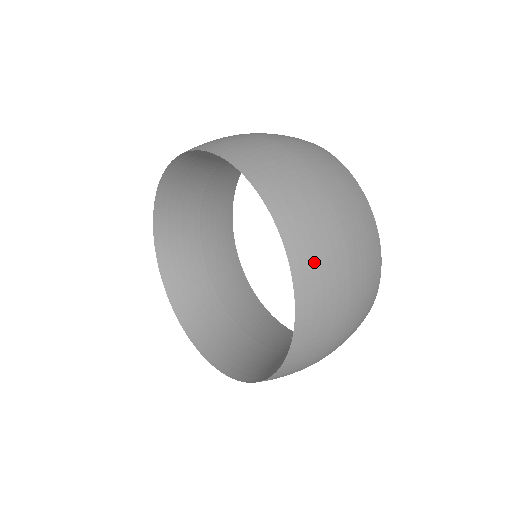
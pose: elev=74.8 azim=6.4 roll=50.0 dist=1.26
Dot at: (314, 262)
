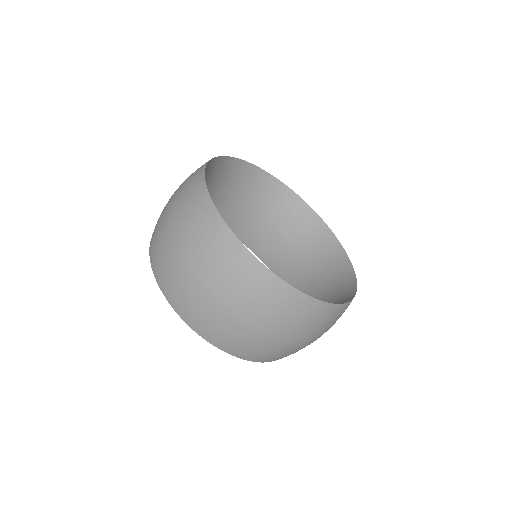
Dot at: (216, 332)
